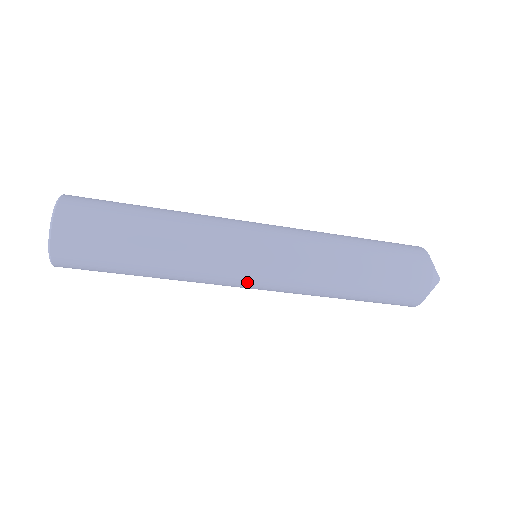
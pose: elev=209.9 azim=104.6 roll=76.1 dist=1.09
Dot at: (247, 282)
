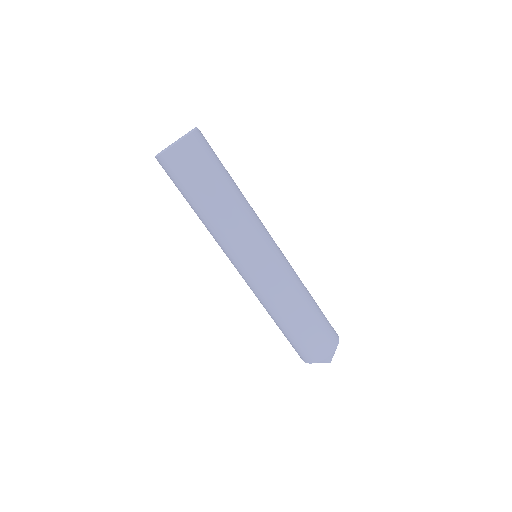
Dot at: (250, 260)
